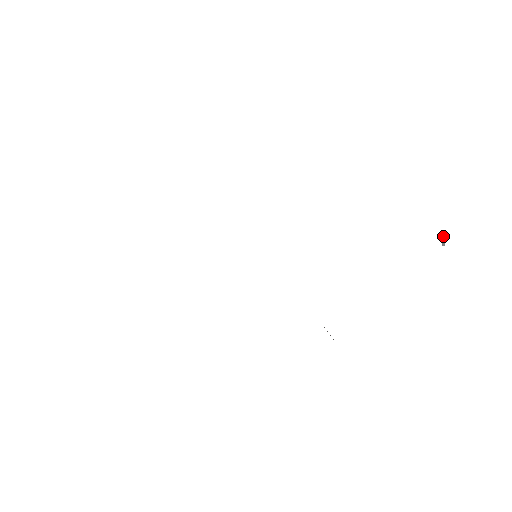
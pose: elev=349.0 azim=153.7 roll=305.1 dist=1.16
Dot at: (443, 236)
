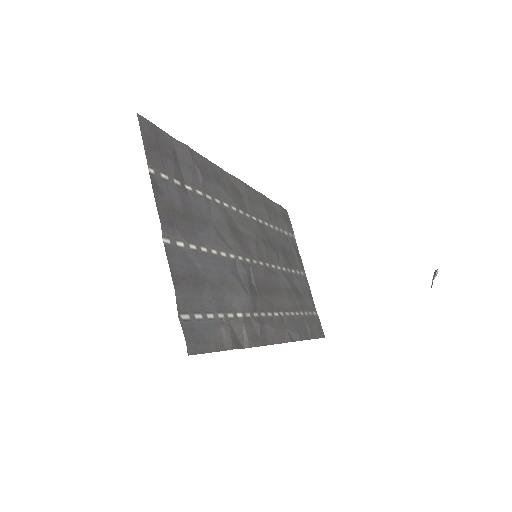
Dot at: (434, 273)
